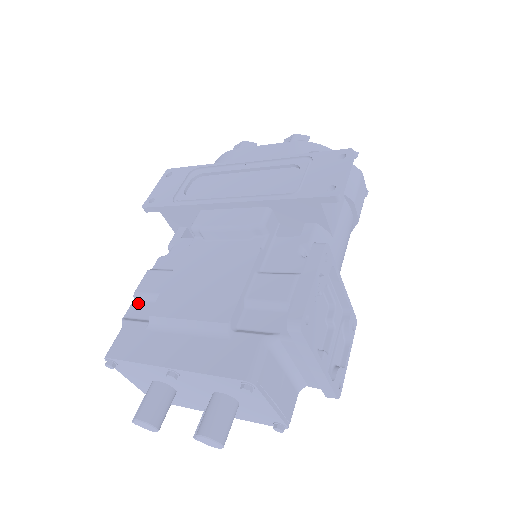
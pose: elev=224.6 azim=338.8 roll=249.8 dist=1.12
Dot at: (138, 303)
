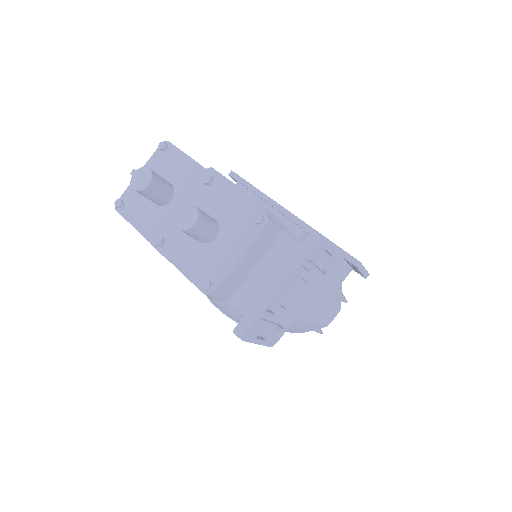
Dot at: occluded
